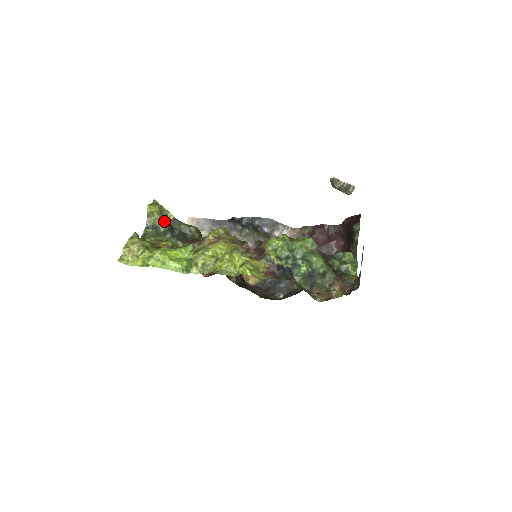
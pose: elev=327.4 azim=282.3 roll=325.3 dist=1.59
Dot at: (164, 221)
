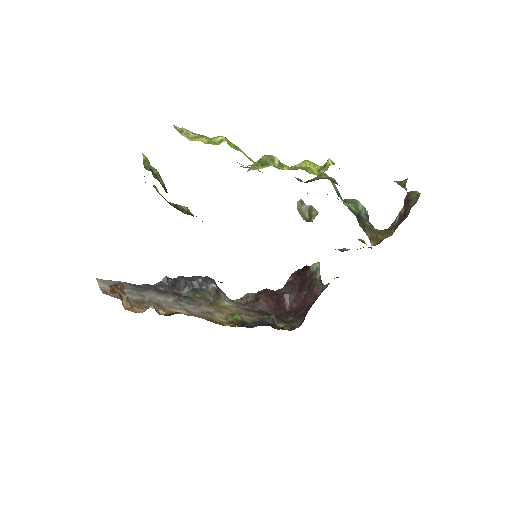
Dot at: (160, 178)
